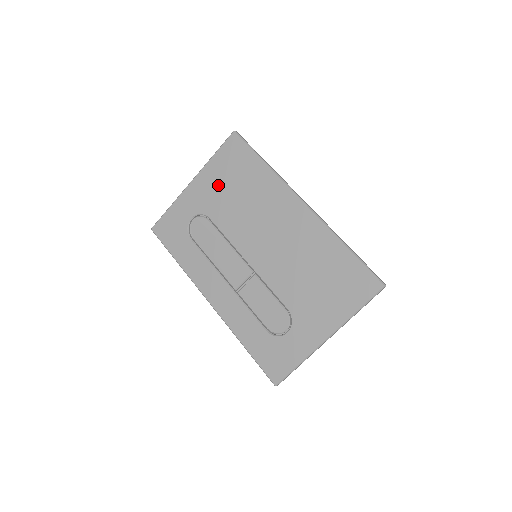
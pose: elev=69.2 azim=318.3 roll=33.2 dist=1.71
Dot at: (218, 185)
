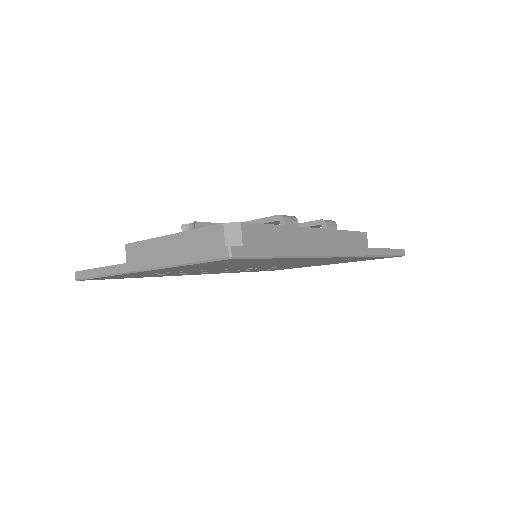
Dot at: occluded
